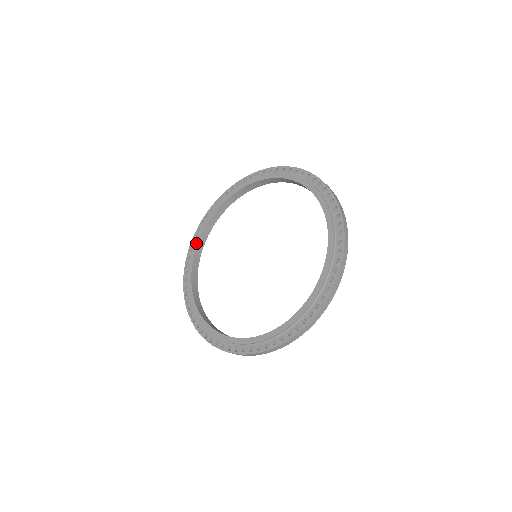
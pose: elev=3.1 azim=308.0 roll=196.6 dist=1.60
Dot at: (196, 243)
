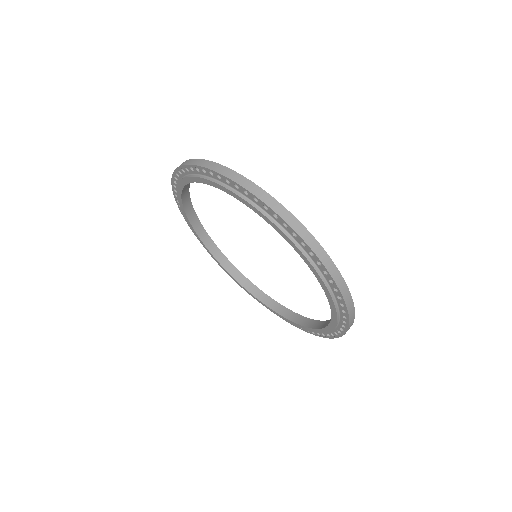
Dot at: (186, 218)
